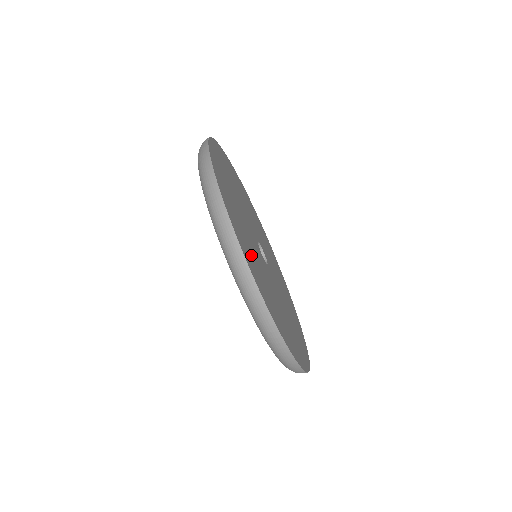
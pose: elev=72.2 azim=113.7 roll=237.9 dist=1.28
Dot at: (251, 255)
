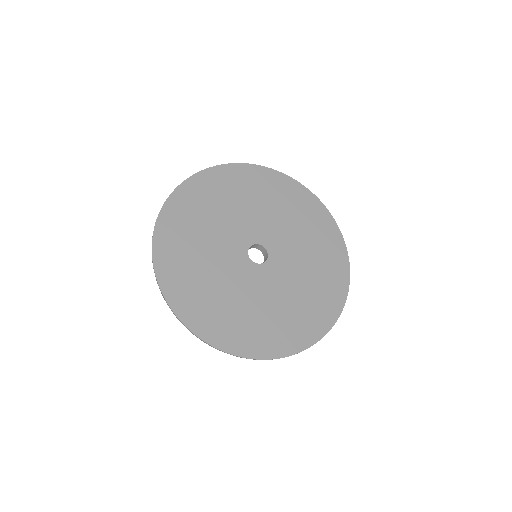
Dot at: (287, 322)
